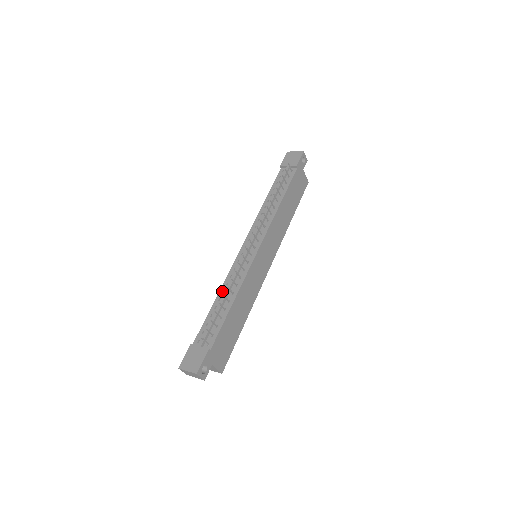
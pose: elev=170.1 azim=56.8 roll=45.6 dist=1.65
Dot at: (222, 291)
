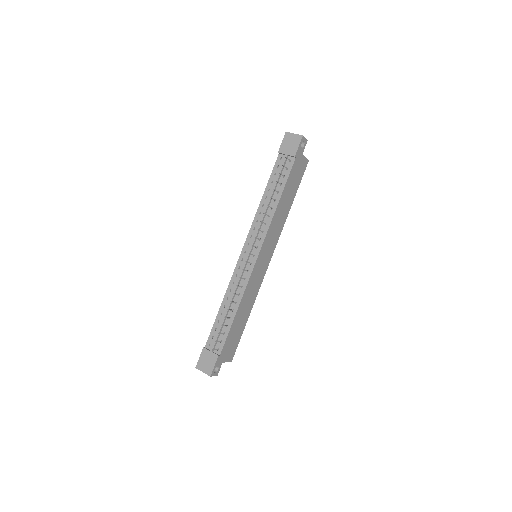
Dot at: (226, 298)
